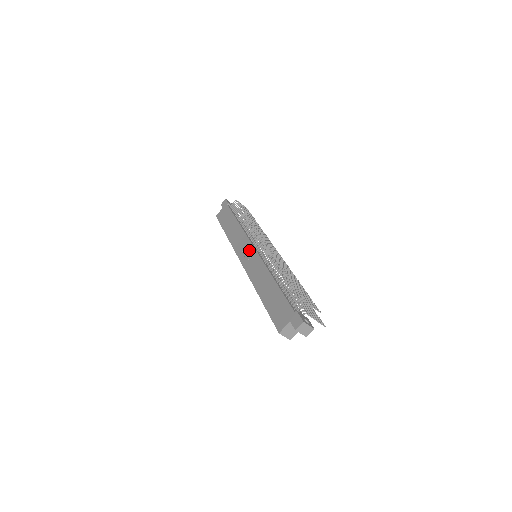
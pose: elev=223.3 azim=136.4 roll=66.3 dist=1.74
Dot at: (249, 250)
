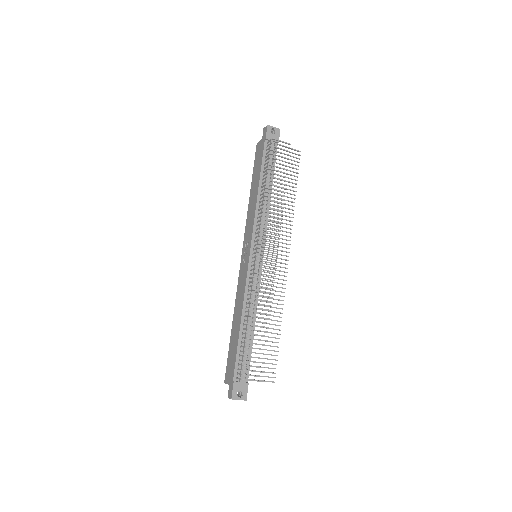
Dot at: (247, 251)
